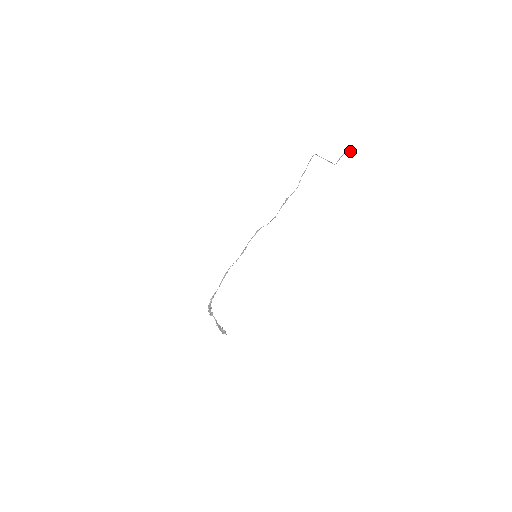
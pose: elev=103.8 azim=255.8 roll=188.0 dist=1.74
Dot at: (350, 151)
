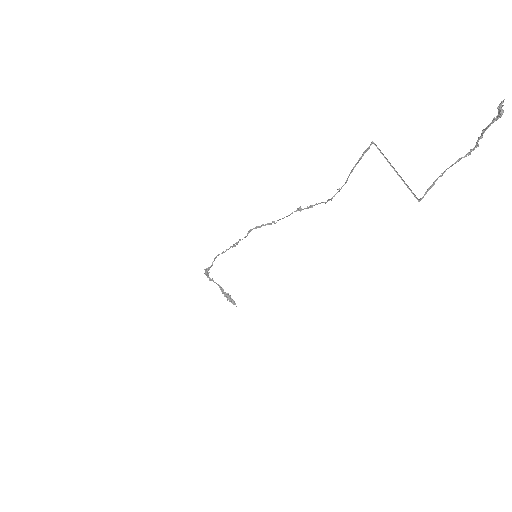
Dot at: (481, 138)
